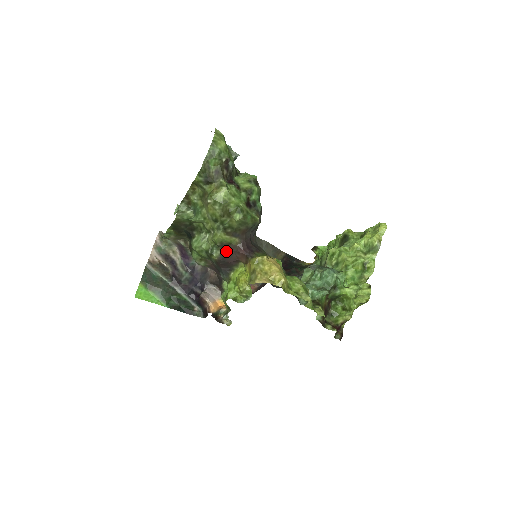
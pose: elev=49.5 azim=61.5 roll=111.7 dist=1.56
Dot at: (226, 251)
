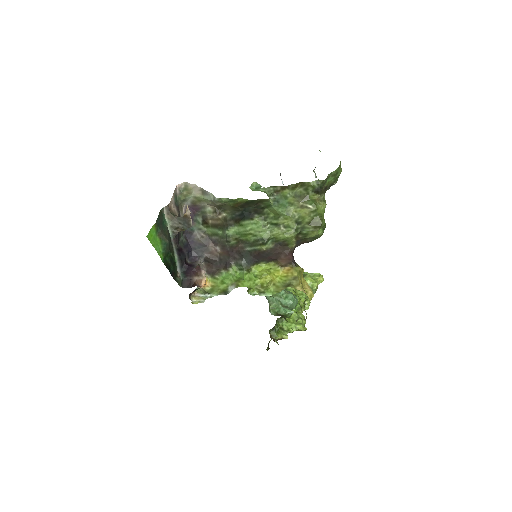
Dot at: (277, 248)
